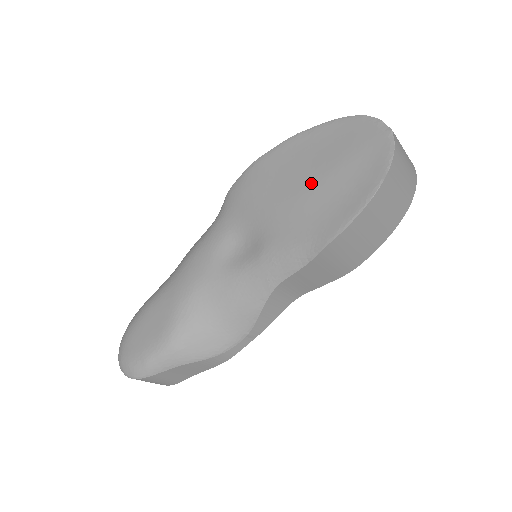
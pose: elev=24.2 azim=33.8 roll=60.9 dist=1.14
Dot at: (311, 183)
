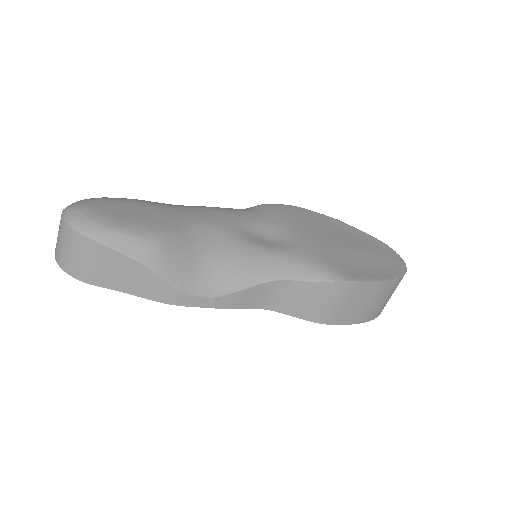
Dot at: (343, 245)
